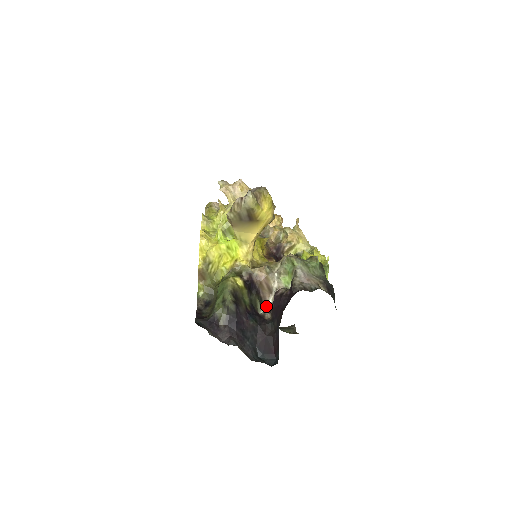
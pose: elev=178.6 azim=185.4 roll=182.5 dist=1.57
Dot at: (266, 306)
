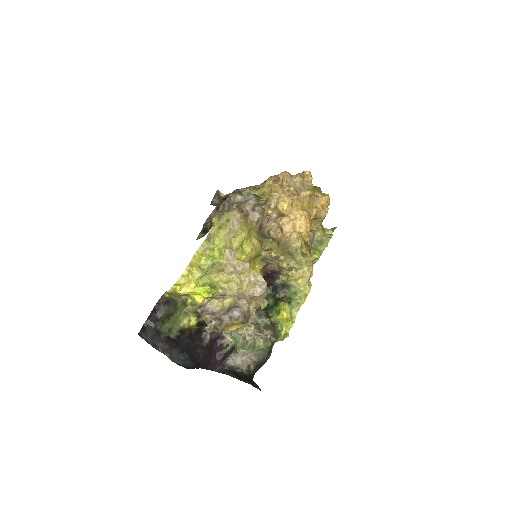
Dot at: occluded
